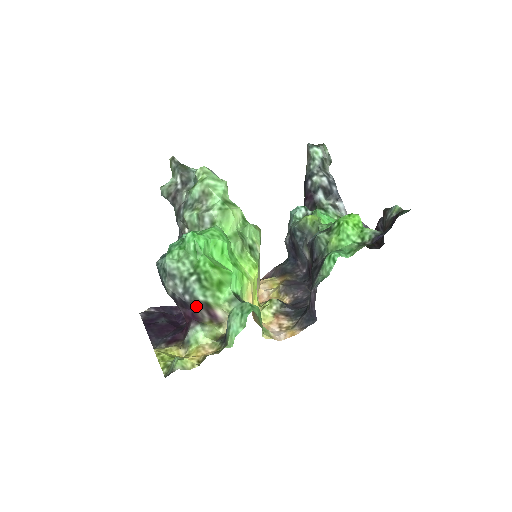
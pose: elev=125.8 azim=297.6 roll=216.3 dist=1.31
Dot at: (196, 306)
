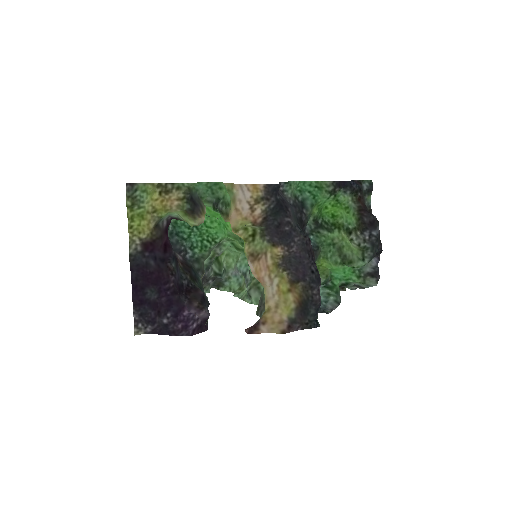
Dot at: occluded
